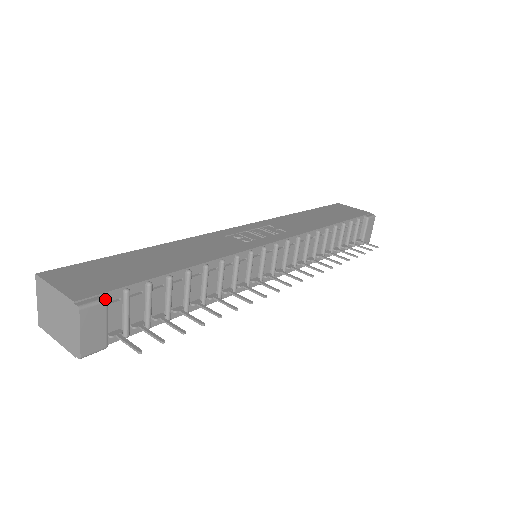
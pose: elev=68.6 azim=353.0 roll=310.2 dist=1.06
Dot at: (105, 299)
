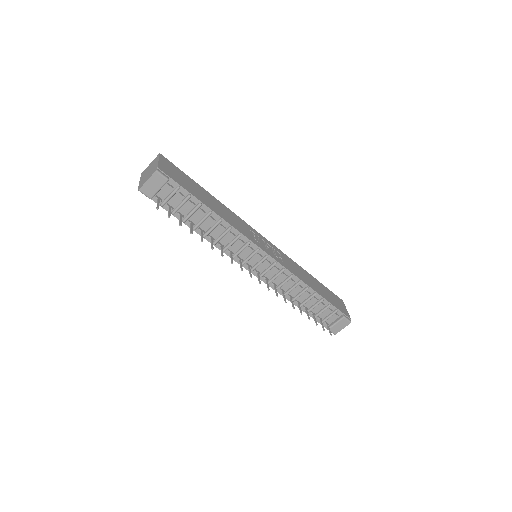
Dot at: (168, 179)
